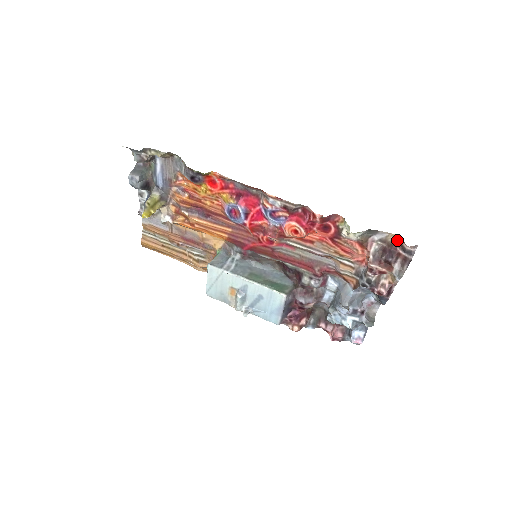
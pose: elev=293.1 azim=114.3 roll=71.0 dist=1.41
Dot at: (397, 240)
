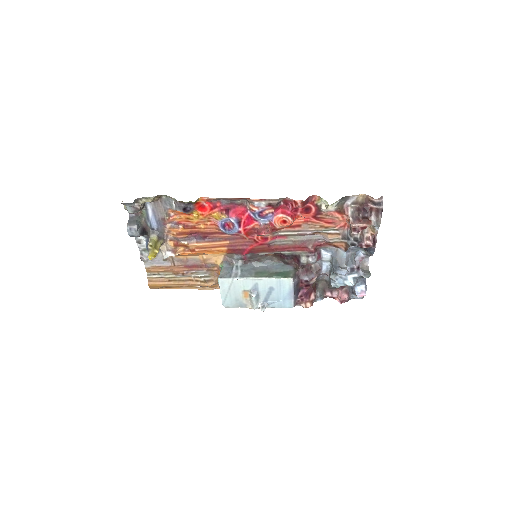
Dot at: (366, 198)
